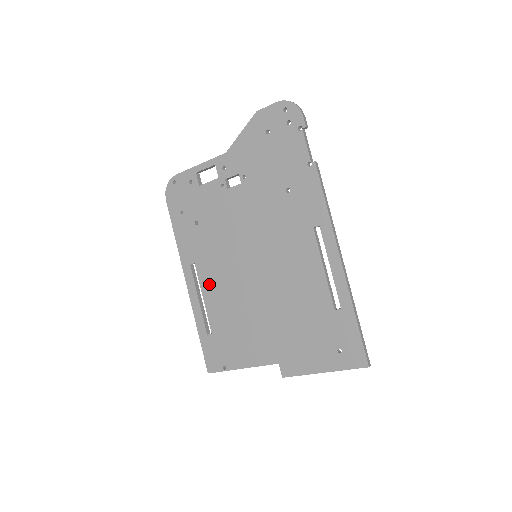
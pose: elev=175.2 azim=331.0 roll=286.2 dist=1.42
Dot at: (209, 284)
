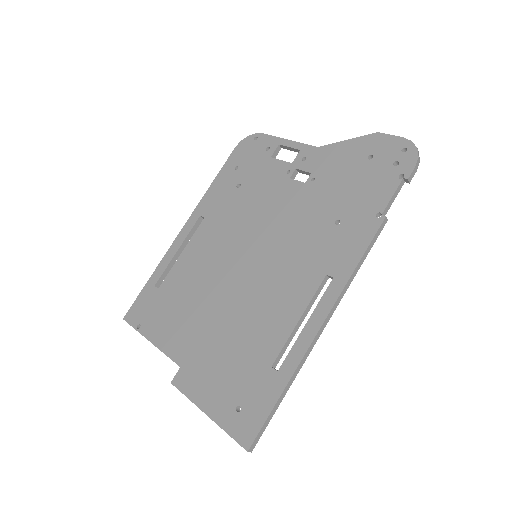
Dot at: (198, 245)
